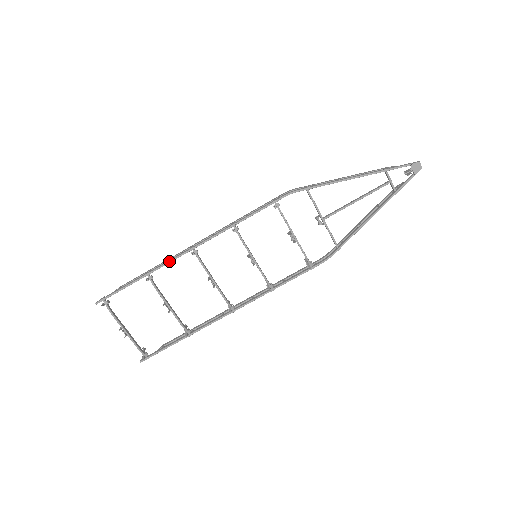
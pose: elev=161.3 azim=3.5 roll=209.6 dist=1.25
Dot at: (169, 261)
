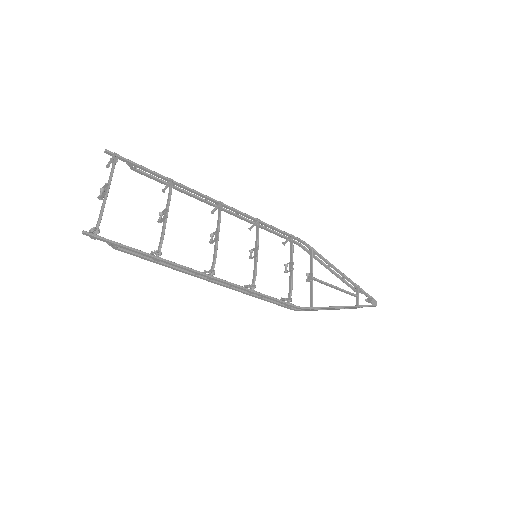
Dot at: (197, 191)
